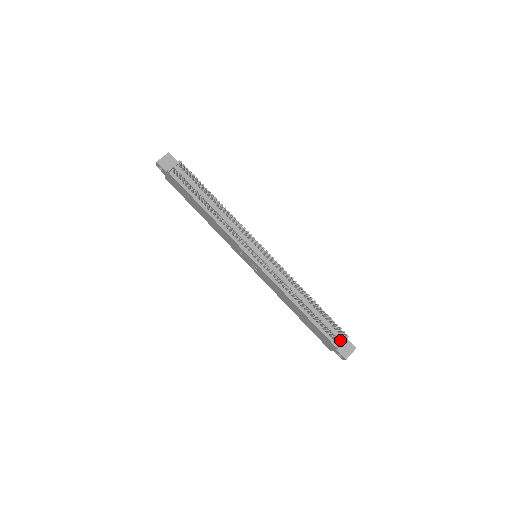
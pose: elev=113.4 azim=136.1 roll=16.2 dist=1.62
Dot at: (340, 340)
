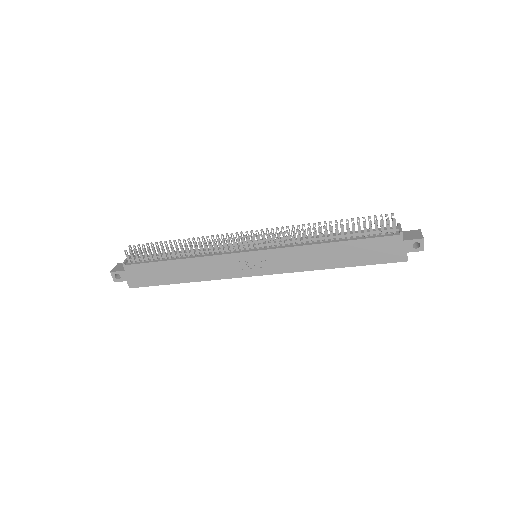
Dot at: occluded
